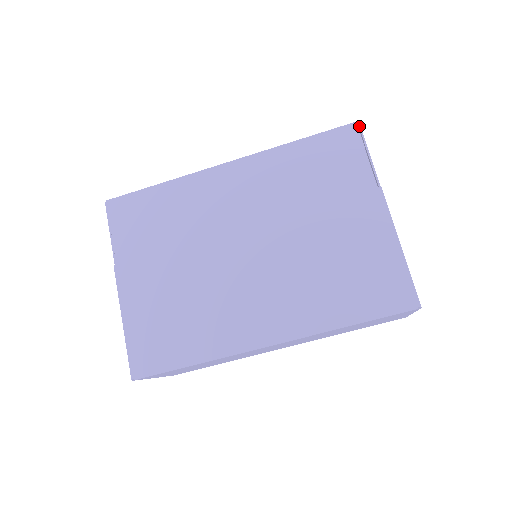
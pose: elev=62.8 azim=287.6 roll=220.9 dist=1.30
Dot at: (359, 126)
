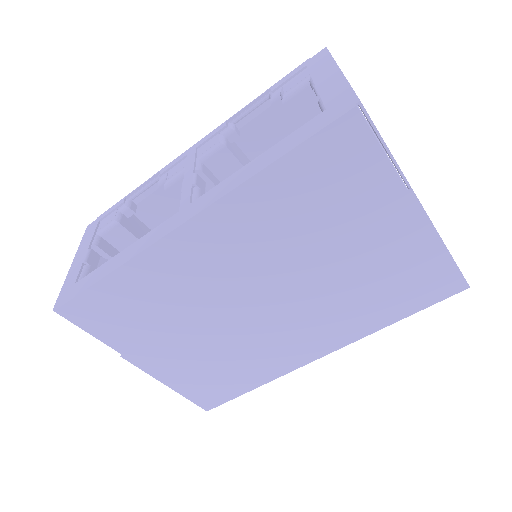
Dot at: (362, 108)
